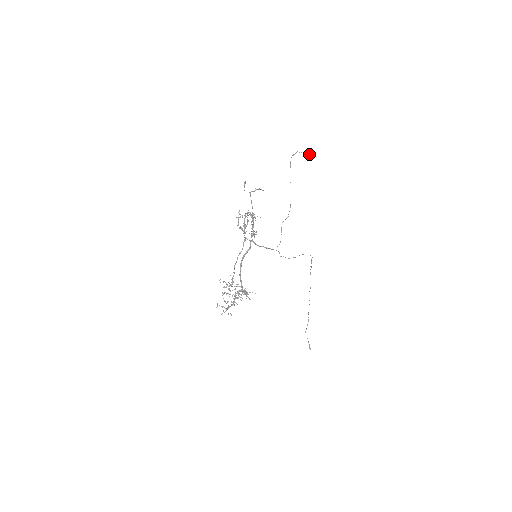
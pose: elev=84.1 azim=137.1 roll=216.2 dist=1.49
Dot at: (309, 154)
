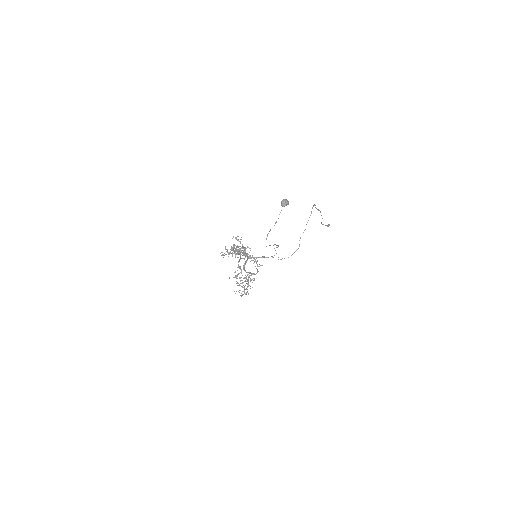
Dot at: (285, 205)
